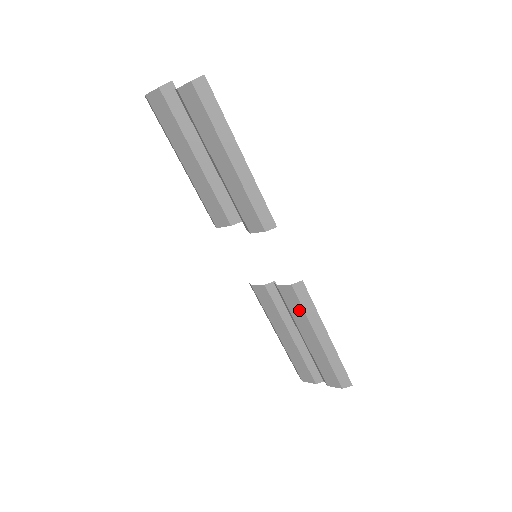
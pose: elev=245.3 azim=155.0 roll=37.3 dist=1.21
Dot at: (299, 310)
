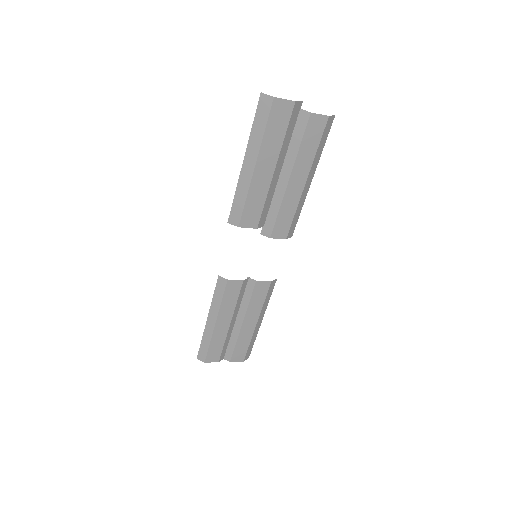
Dot at: (260, 301)
